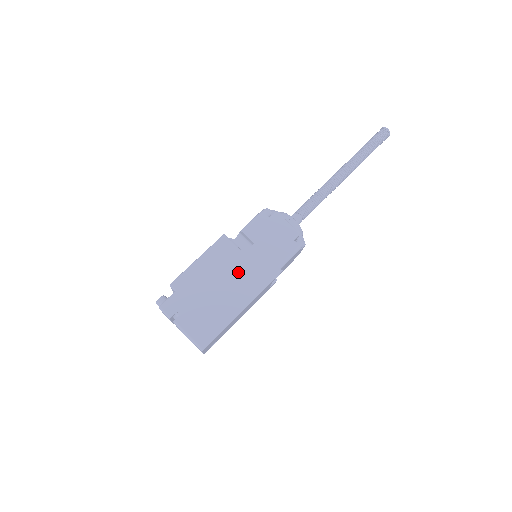
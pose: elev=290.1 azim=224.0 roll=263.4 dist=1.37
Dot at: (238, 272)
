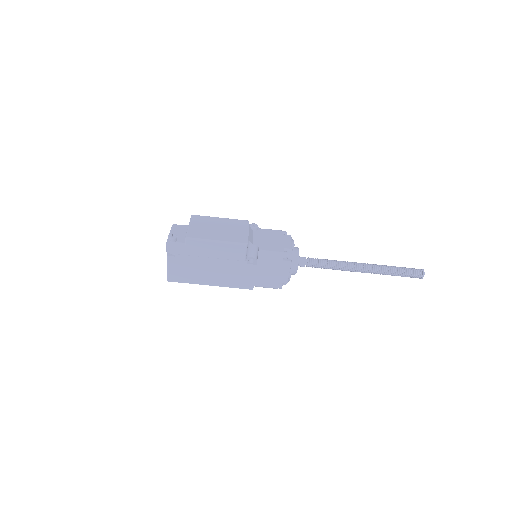
Dot at: (230, 269)
